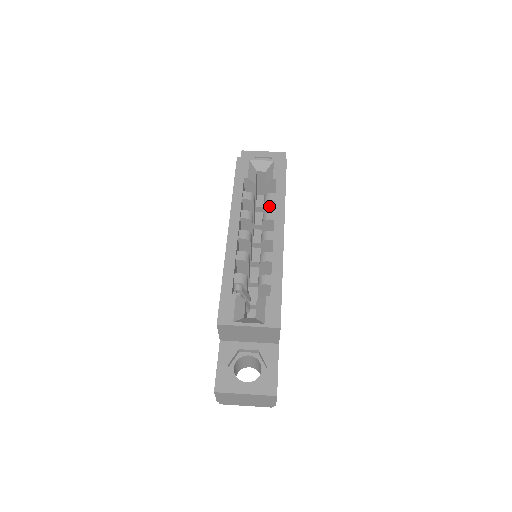
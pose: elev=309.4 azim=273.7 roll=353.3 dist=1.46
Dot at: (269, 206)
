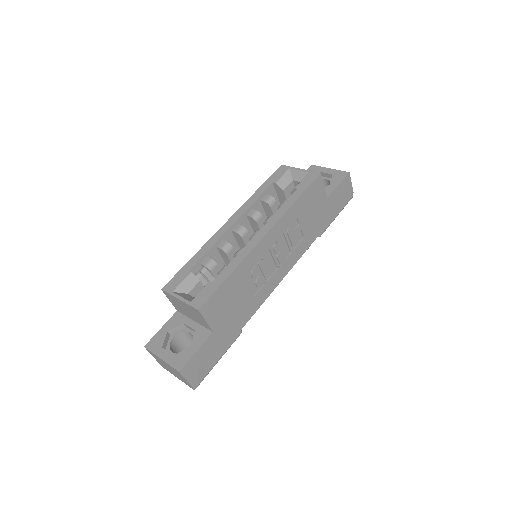
Dot at: occluded
